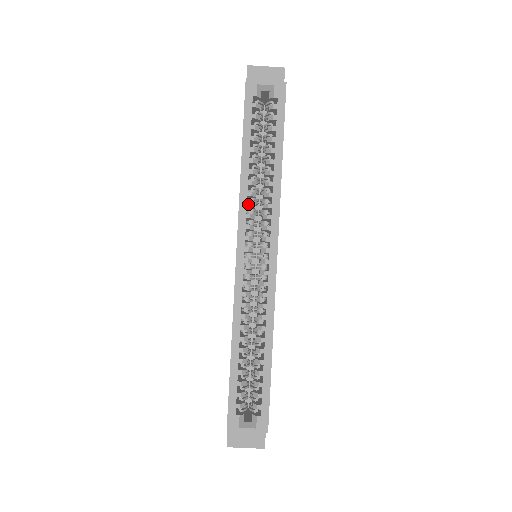
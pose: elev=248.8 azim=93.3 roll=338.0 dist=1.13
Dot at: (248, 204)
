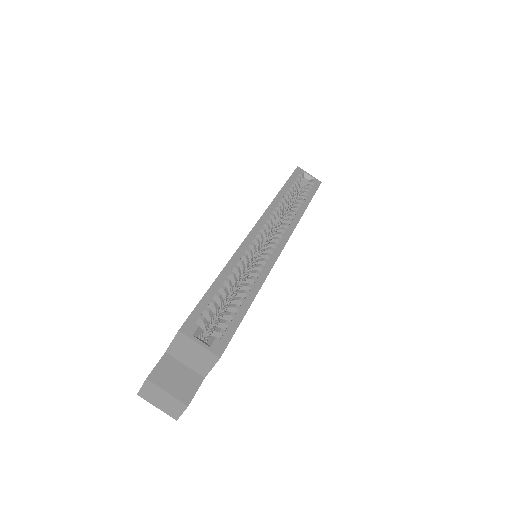
Dot at: (275, 210)
